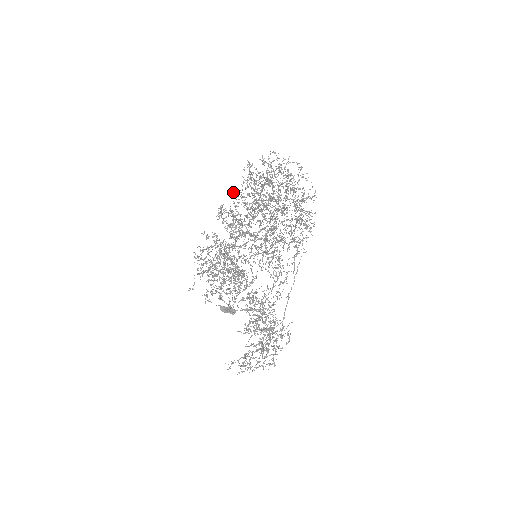
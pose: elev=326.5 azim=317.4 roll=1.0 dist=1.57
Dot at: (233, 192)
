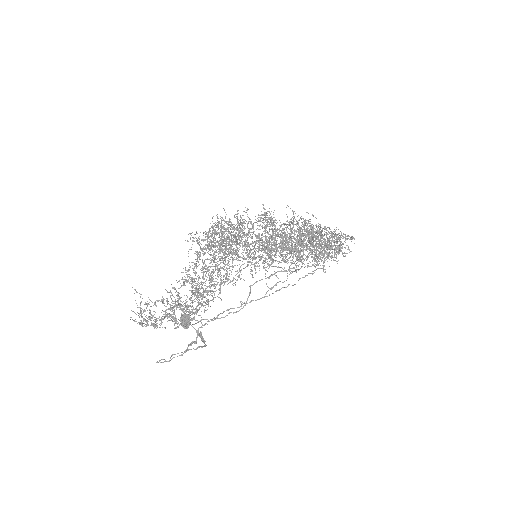
Dot at: occluded
